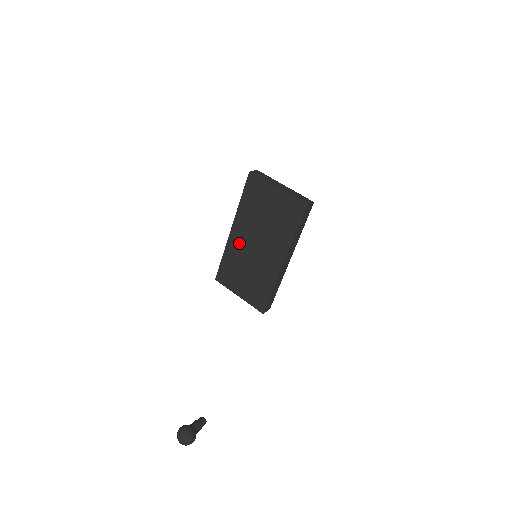
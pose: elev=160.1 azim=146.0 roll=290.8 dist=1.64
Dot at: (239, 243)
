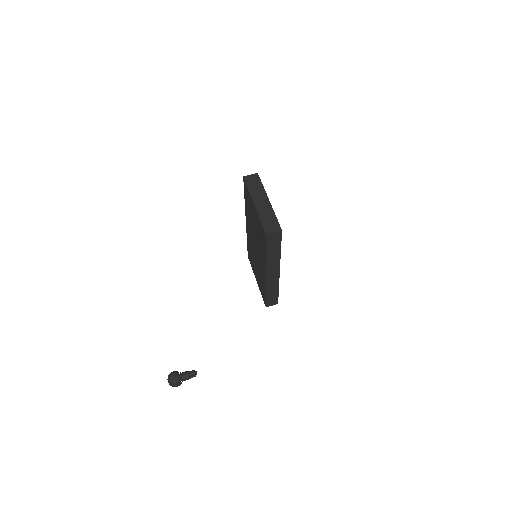
Dot at: (250, 237)
